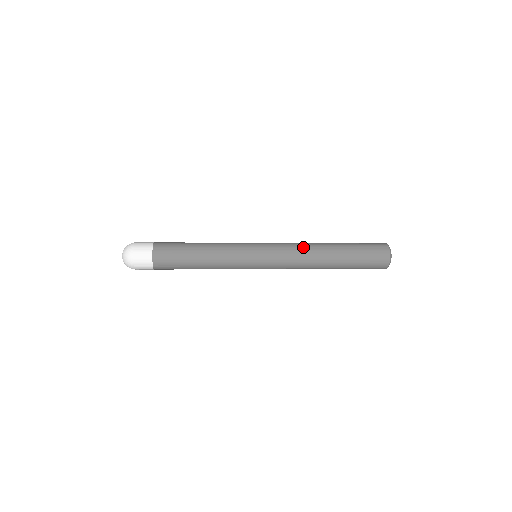
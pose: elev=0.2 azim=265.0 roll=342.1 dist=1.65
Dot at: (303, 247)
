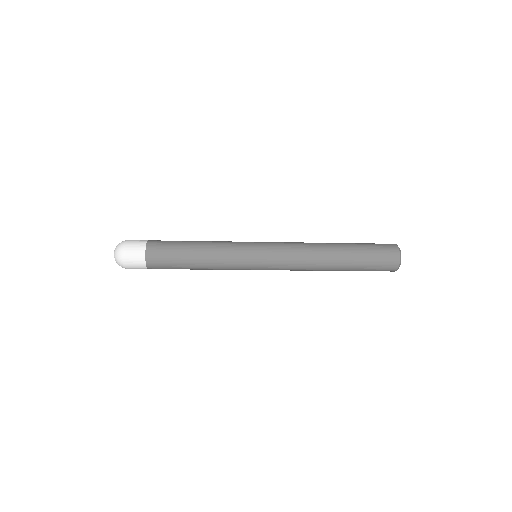
Dot at: occluded
